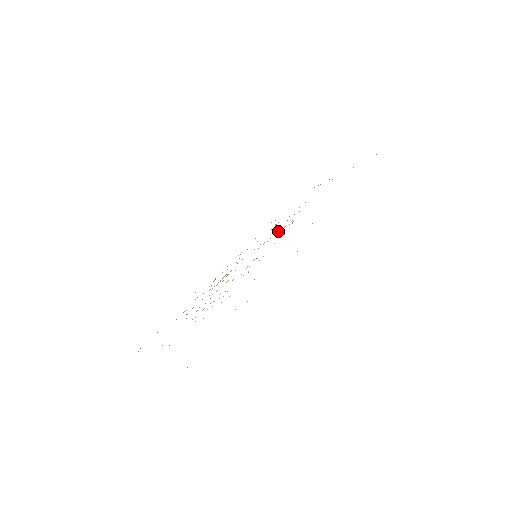
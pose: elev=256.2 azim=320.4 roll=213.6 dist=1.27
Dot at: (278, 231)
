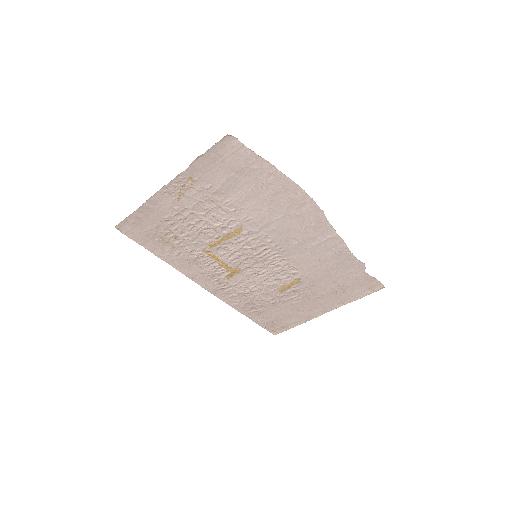
Dot at: (274, 277)
